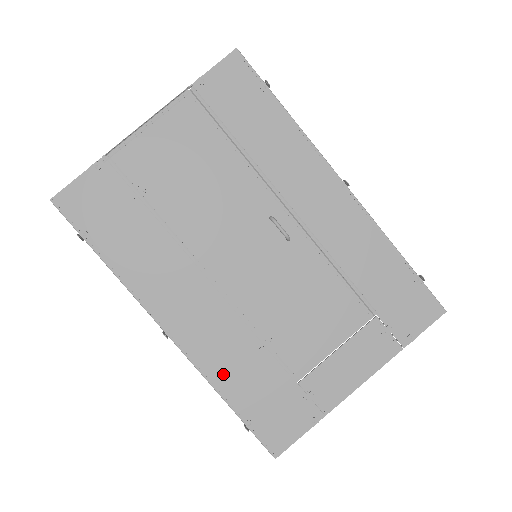
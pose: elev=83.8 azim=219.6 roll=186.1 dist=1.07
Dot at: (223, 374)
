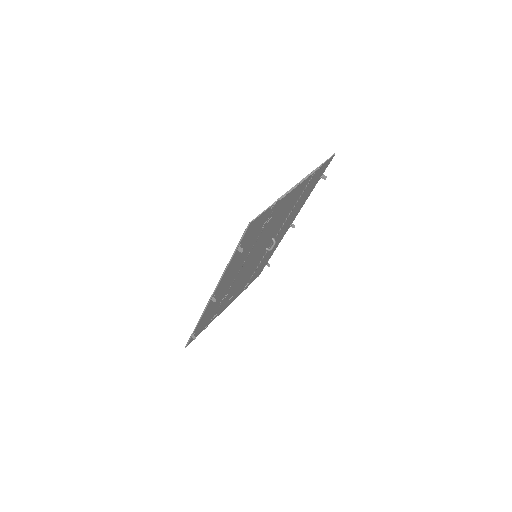
Dot at: (207, 313)
